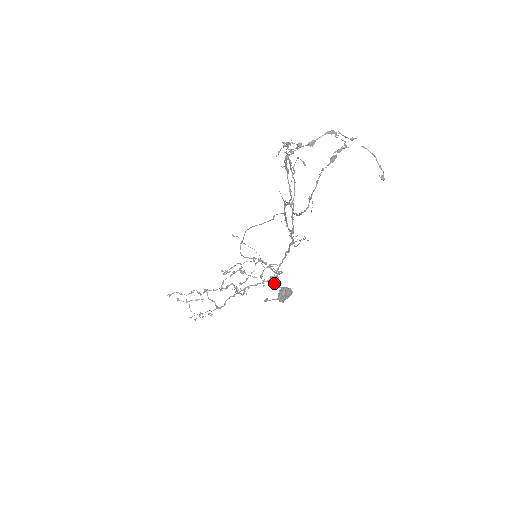
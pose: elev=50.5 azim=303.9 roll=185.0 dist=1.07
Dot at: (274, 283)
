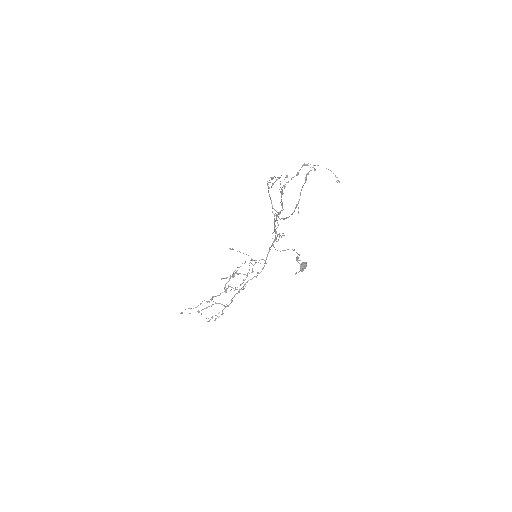
Dot at: occluded
